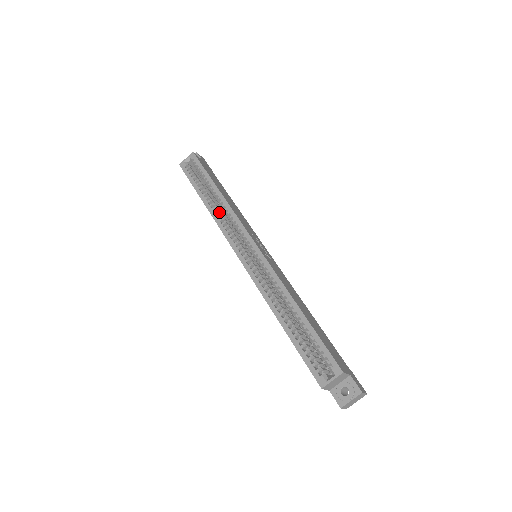
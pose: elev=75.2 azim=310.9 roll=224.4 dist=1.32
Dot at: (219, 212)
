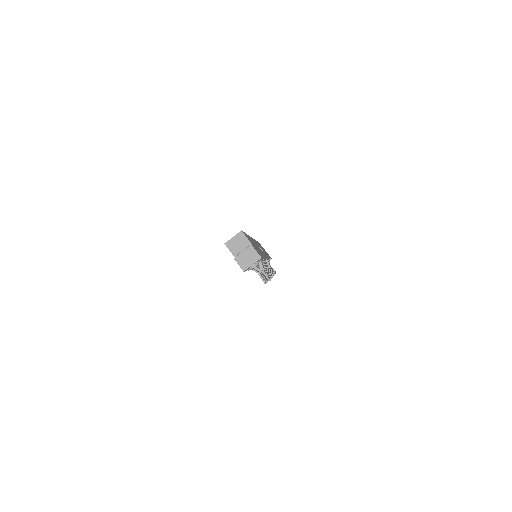
Dot at: occluded
